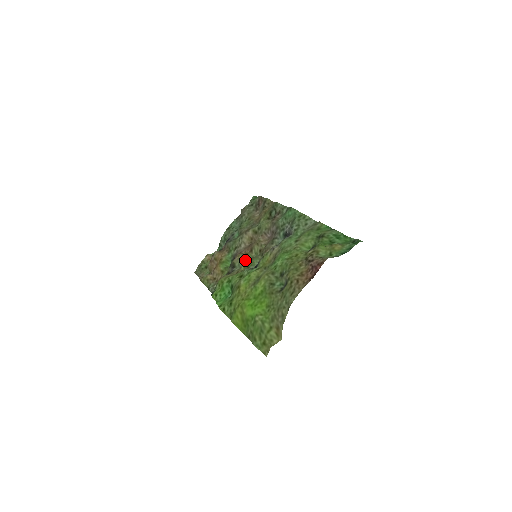
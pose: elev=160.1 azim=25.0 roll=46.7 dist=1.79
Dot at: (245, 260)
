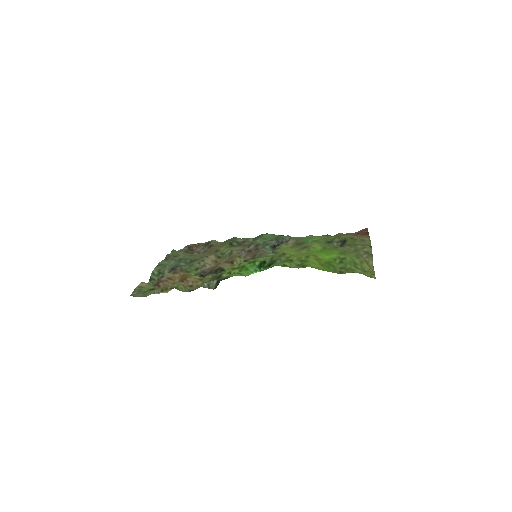
Dot at: occluded
